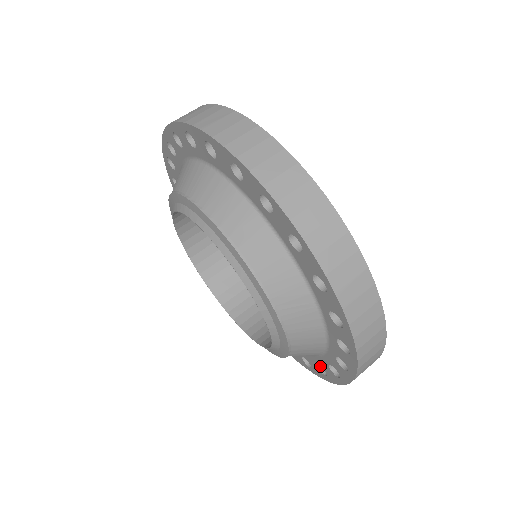
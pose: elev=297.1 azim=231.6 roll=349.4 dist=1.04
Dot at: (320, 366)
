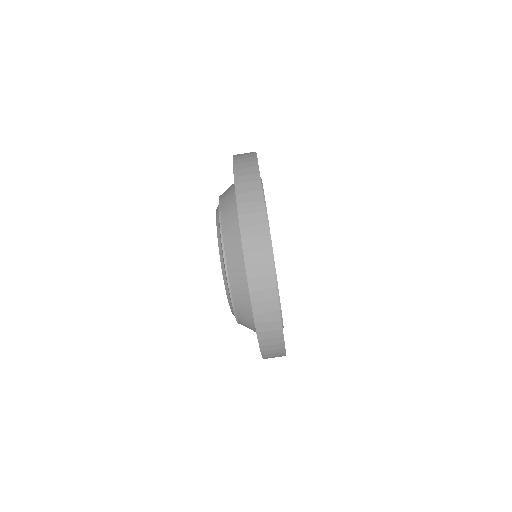
Dot at: occluded
